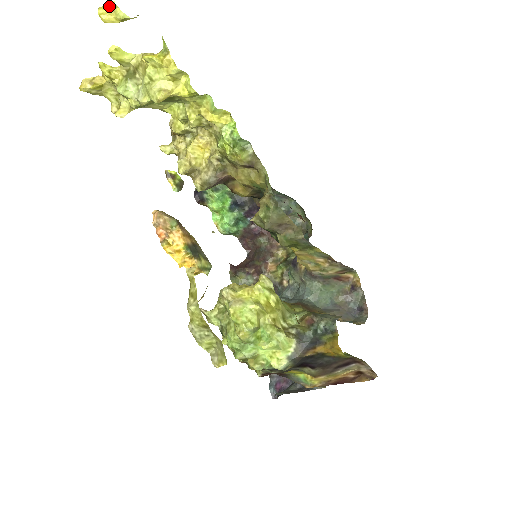
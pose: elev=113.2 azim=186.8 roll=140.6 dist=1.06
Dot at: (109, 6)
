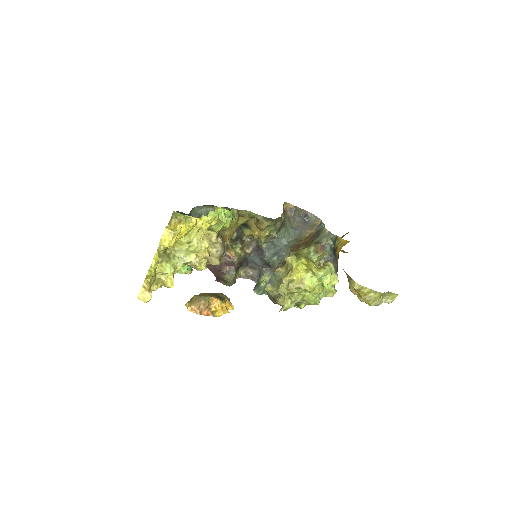
Dot at: (166, 235)
